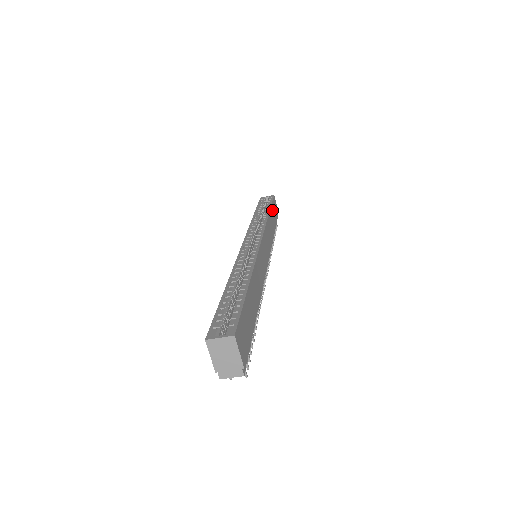
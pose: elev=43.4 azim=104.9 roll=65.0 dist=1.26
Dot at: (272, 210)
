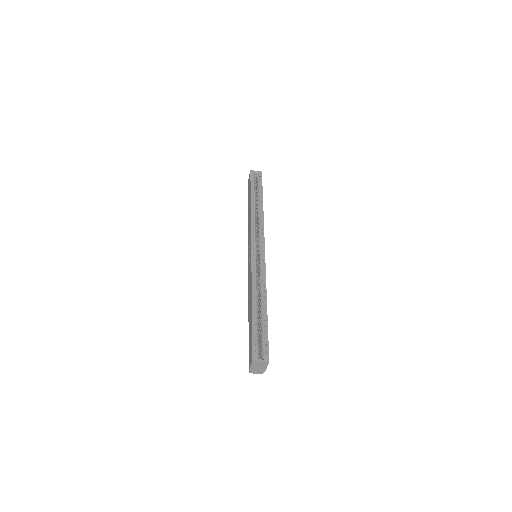
Dot at: occluded
